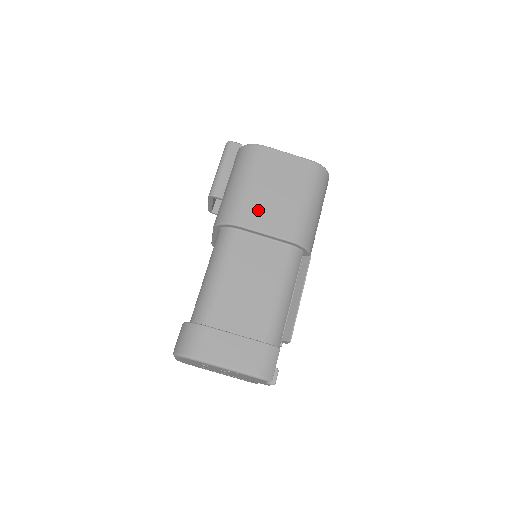
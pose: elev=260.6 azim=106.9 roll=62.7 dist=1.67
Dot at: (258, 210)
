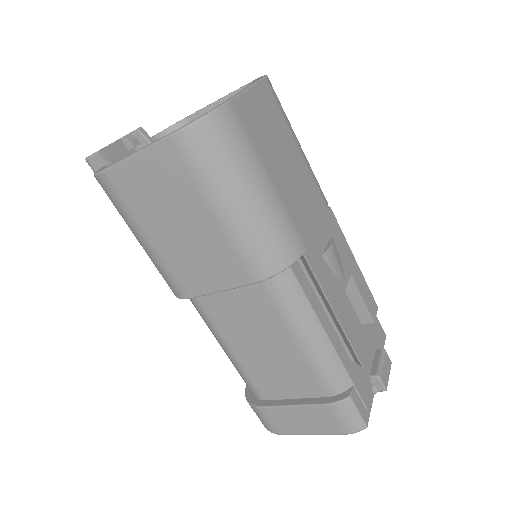
Dot at: (185, 268)
